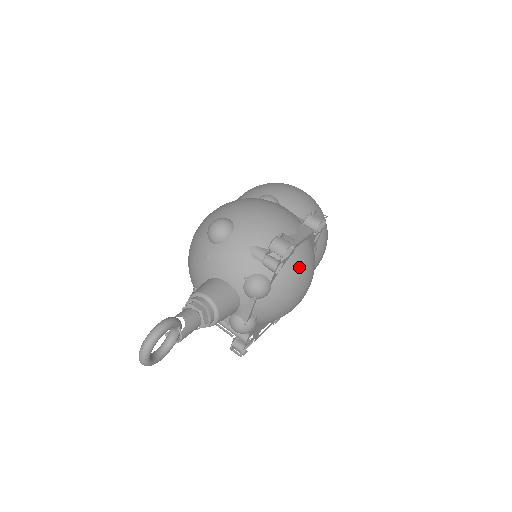
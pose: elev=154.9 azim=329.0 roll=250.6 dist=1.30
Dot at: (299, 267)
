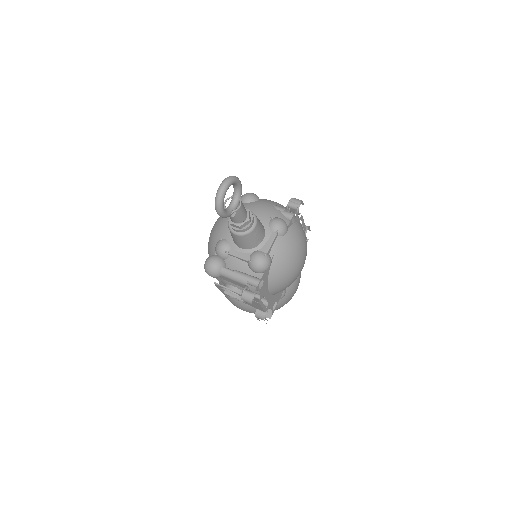
Dot at: (303, 233)
